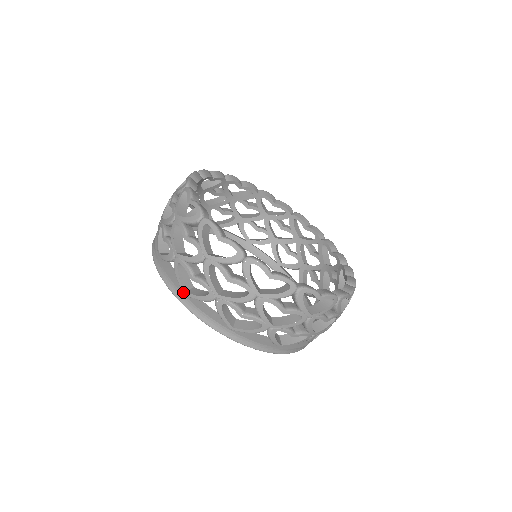
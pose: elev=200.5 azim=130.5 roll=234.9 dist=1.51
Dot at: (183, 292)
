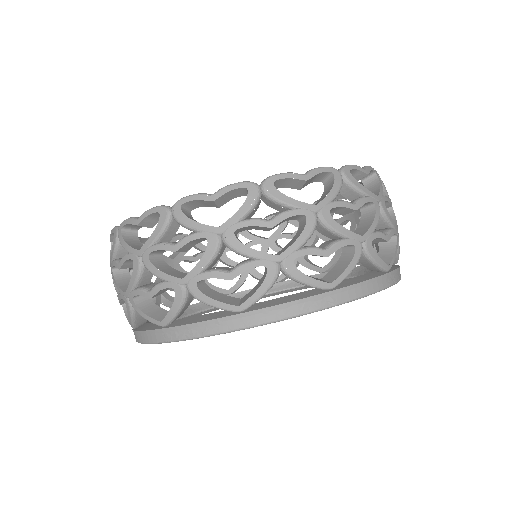
Dot at: occluded
